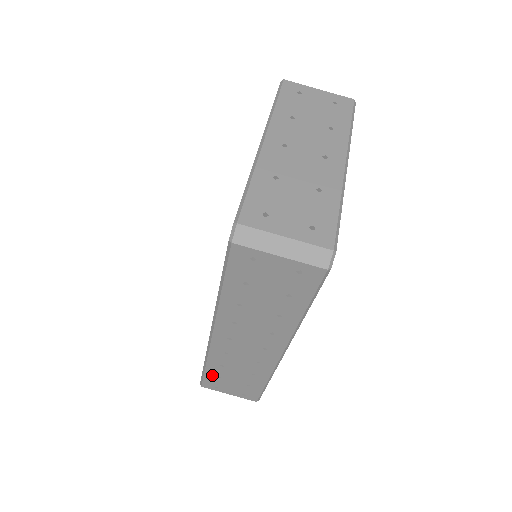
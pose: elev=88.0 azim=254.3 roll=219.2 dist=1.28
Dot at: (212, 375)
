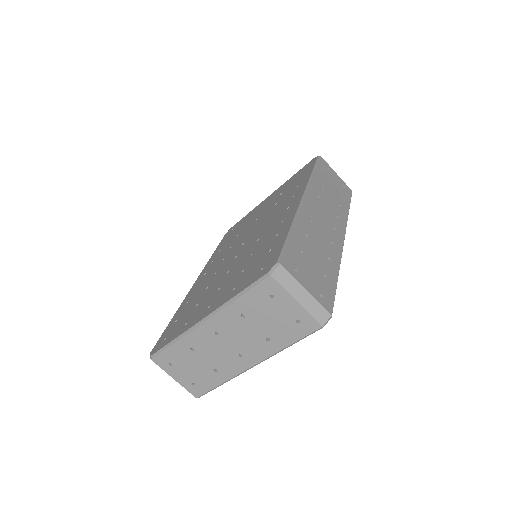
Dot at: occluded
